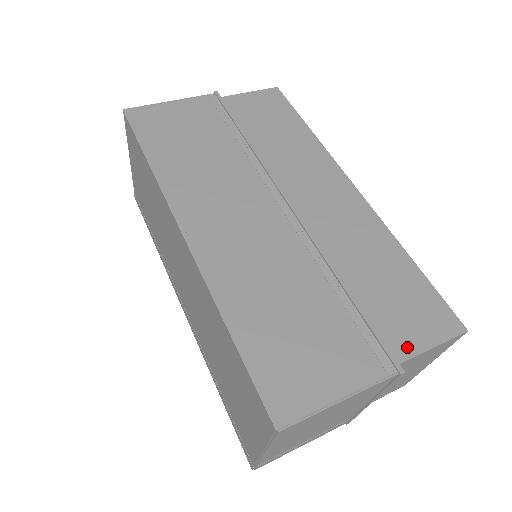
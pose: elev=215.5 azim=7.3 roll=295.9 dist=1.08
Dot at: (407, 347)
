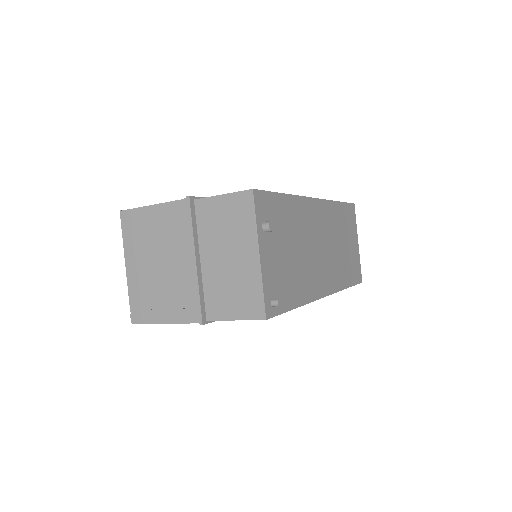
Dot at: occluded
